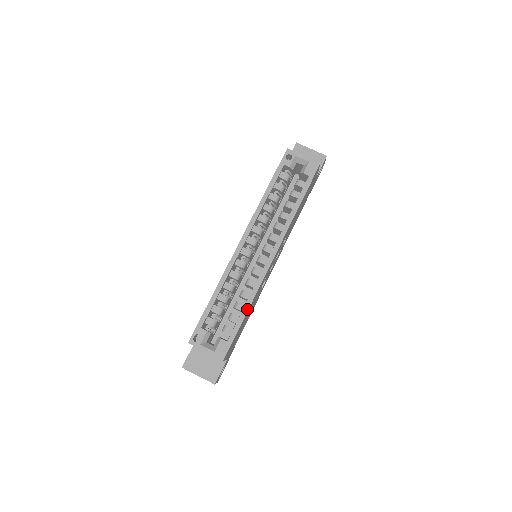
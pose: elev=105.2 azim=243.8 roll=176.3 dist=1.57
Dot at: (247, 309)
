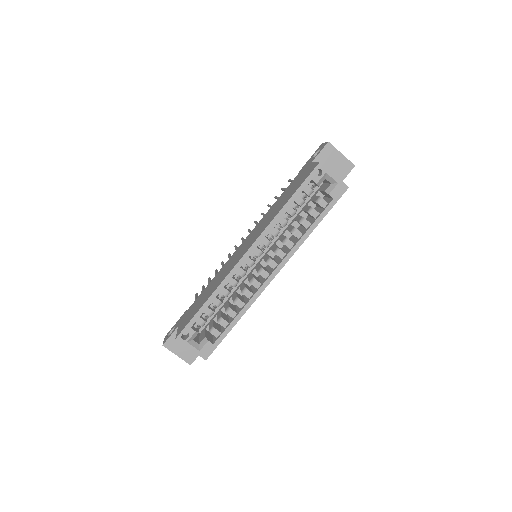
Dot at: (238, 319)
